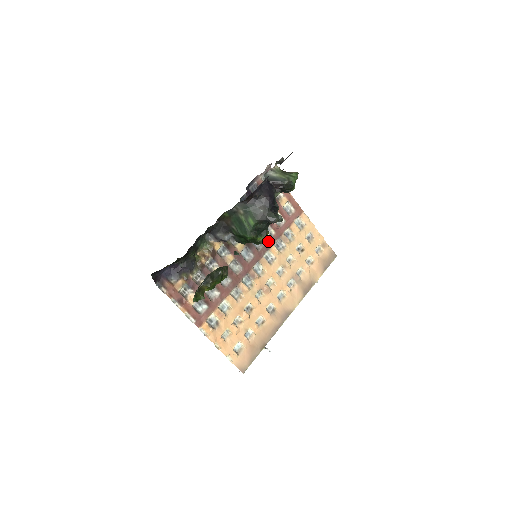
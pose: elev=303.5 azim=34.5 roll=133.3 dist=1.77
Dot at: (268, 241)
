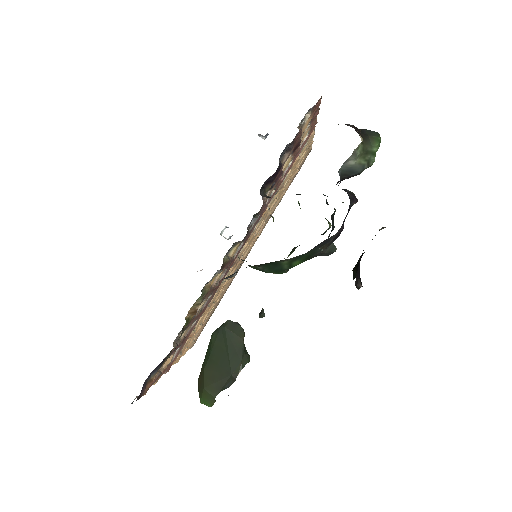
Dot at: (264, 208)
